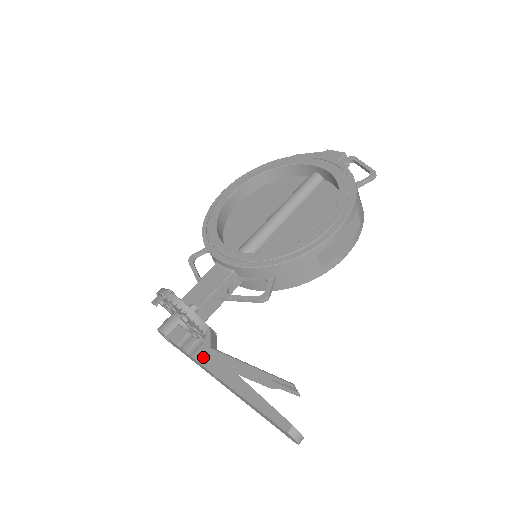
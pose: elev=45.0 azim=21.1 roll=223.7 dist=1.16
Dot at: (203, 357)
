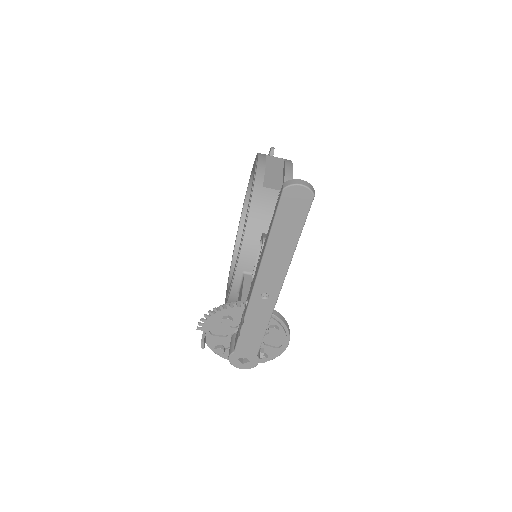
Dot at: (246, 303)
